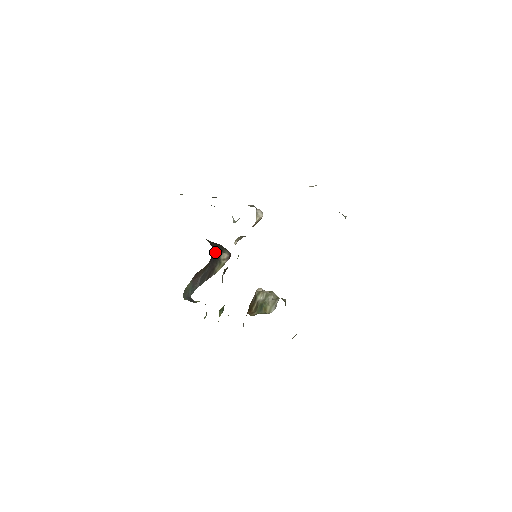
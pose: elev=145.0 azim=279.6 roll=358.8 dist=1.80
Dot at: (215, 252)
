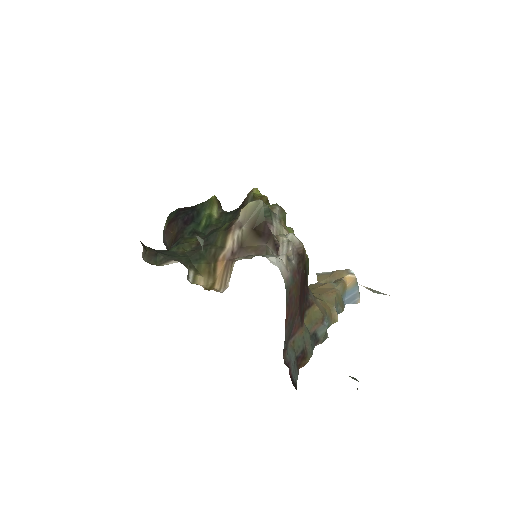
Dot at: occluded
